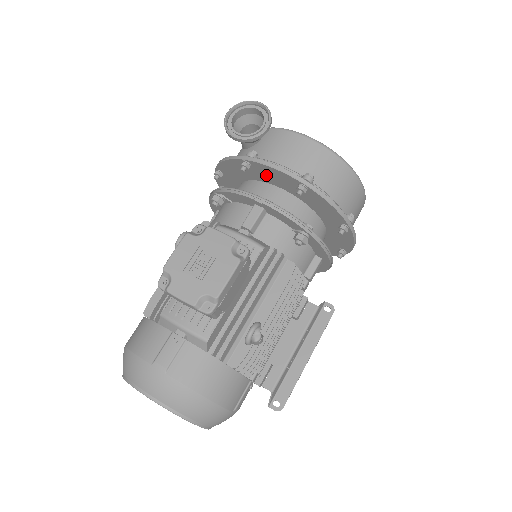
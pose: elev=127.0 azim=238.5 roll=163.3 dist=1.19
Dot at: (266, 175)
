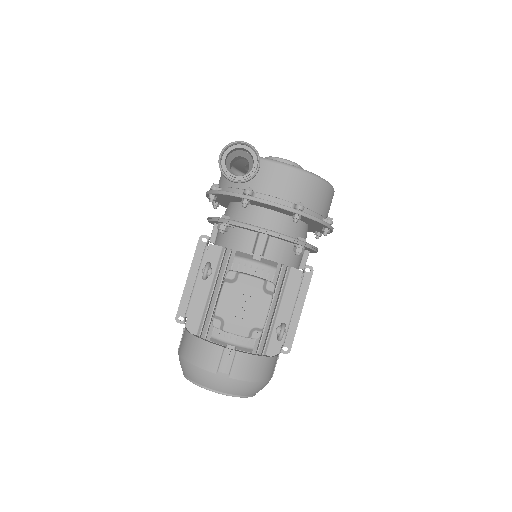
Dot at: (263, 205)
